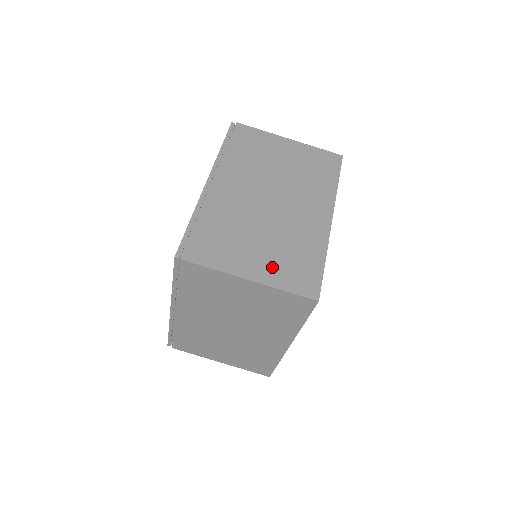
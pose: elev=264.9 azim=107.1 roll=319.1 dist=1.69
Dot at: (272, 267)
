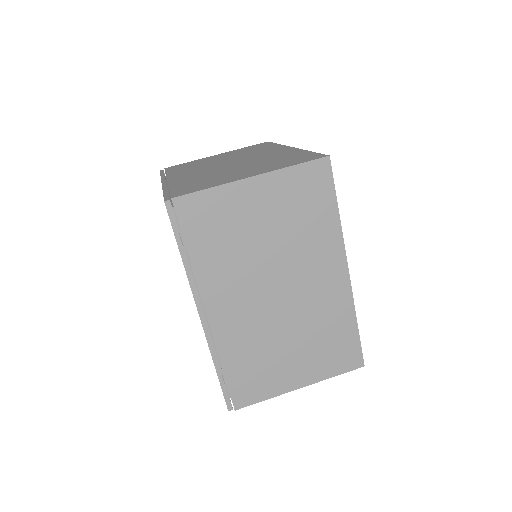
Dot at: (266, 168)
